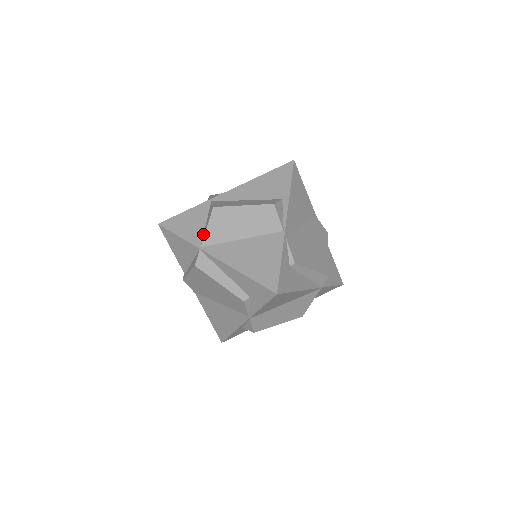
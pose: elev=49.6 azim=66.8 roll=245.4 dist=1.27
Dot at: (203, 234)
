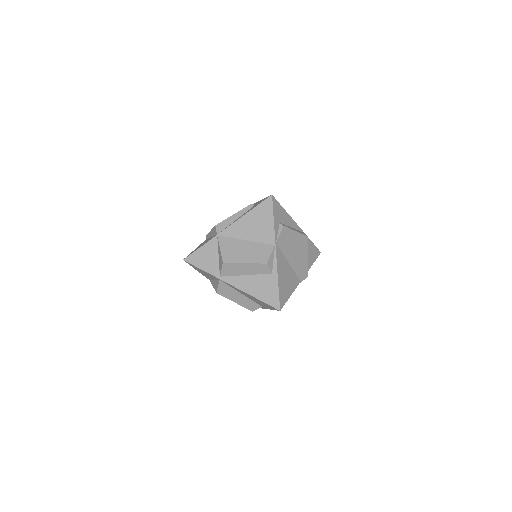
Dot at: (212, 280)
